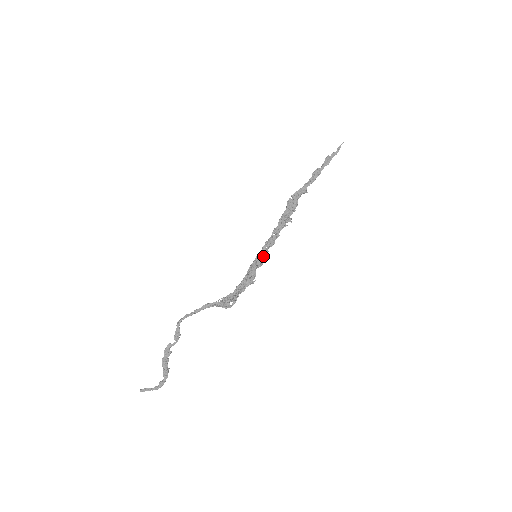
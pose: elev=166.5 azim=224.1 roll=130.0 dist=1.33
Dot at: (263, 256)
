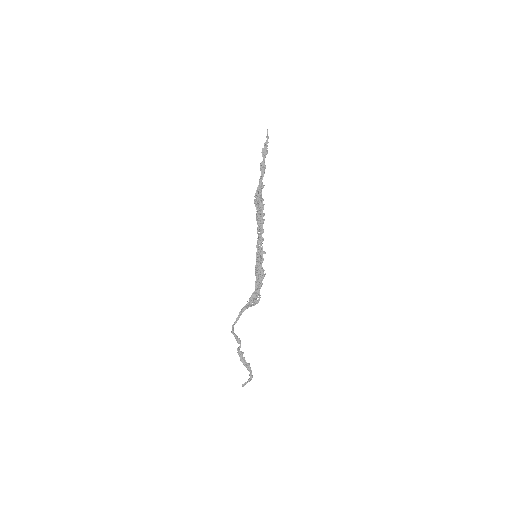
Dot at: (260, 253)
